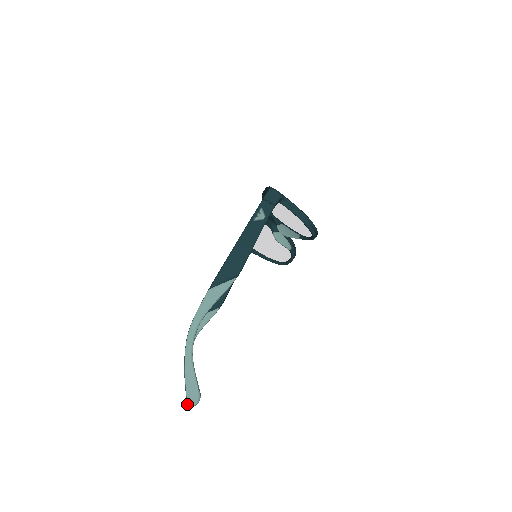
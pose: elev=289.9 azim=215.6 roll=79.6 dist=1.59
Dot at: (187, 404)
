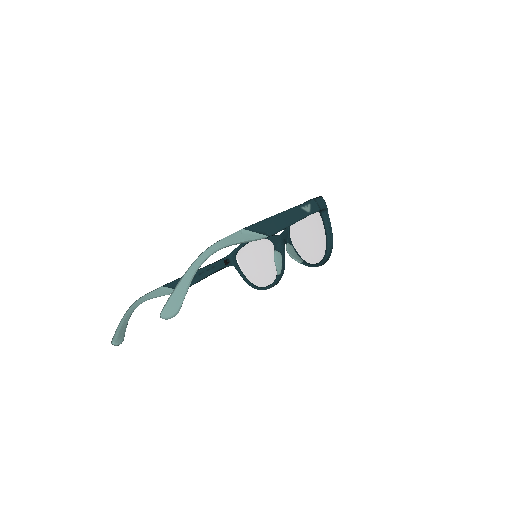
Dot at: (160, 313)
